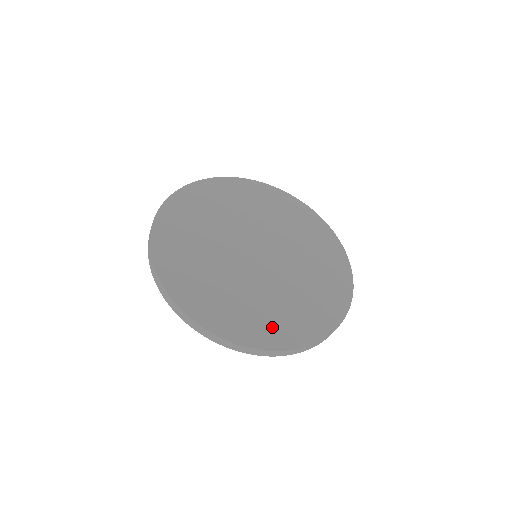
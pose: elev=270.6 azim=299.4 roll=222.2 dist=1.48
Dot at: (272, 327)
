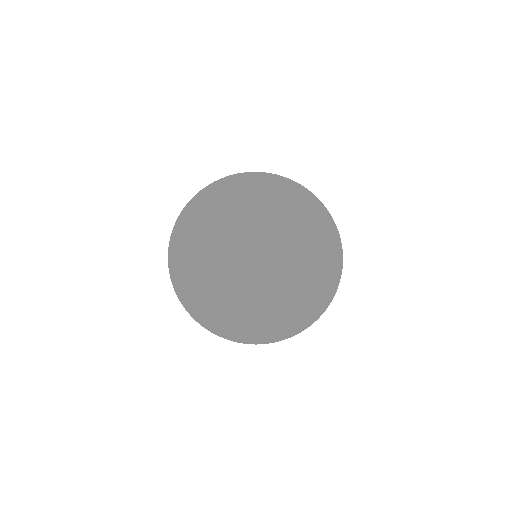
Dot at: (311, 297)
